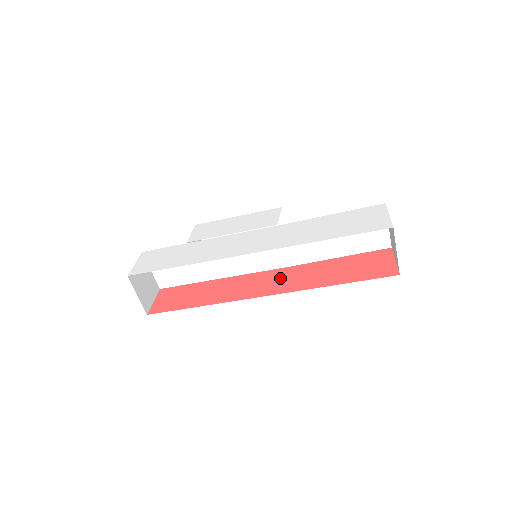
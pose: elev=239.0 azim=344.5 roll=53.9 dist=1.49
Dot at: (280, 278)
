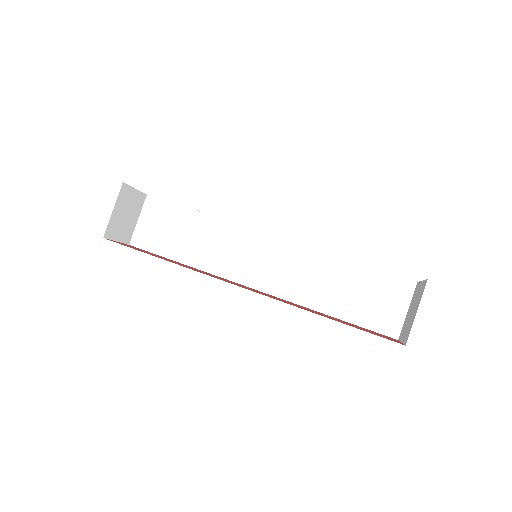
Dot at: occluded
